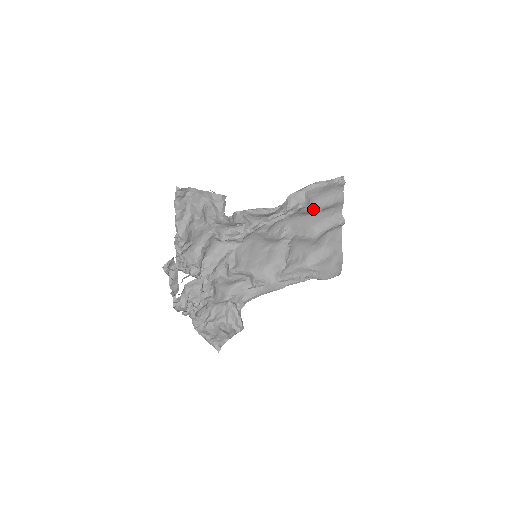
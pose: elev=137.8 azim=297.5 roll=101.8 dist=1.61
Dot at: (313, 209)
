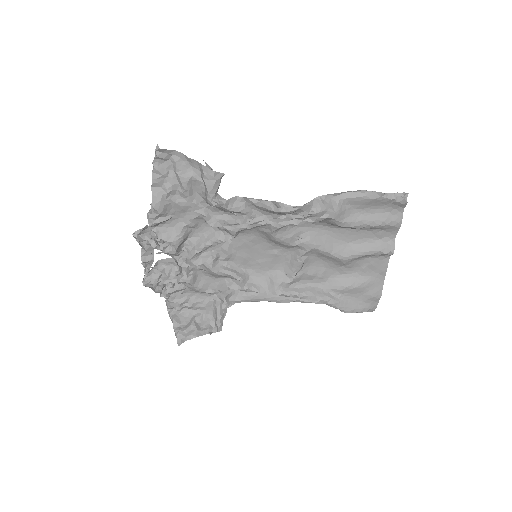
Dot at: (347, 224)
